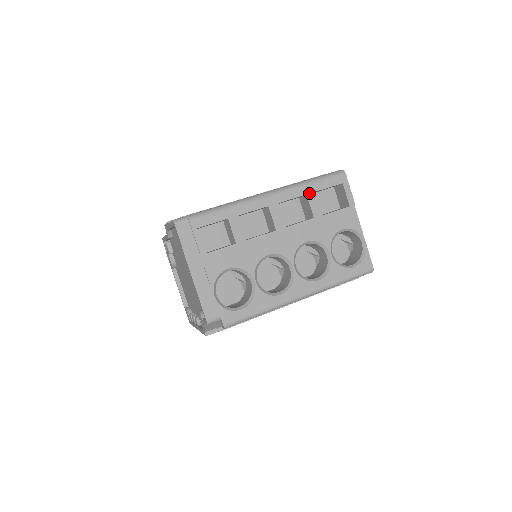
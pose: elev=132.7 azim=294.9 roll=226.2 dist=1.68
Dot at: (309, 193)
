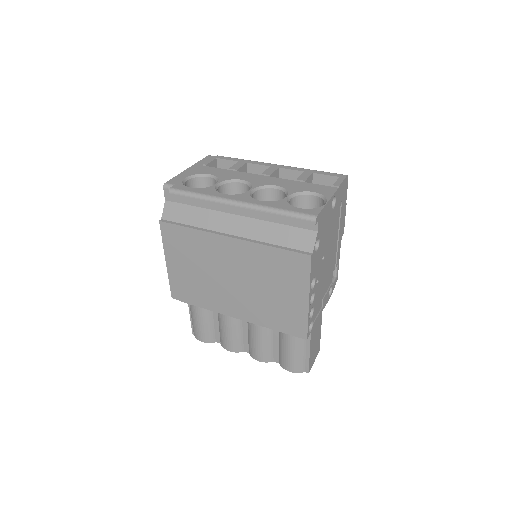
Dot at: (306, 172)
